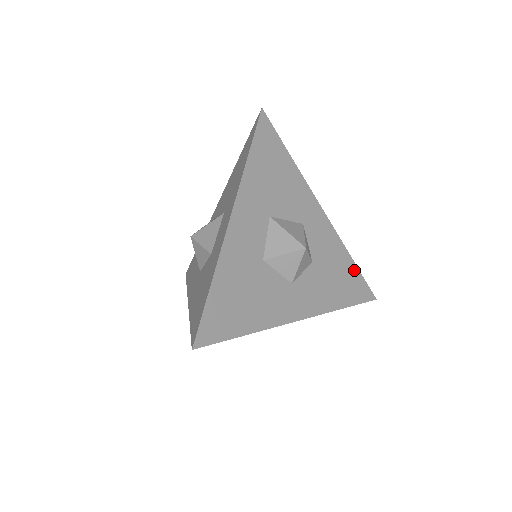
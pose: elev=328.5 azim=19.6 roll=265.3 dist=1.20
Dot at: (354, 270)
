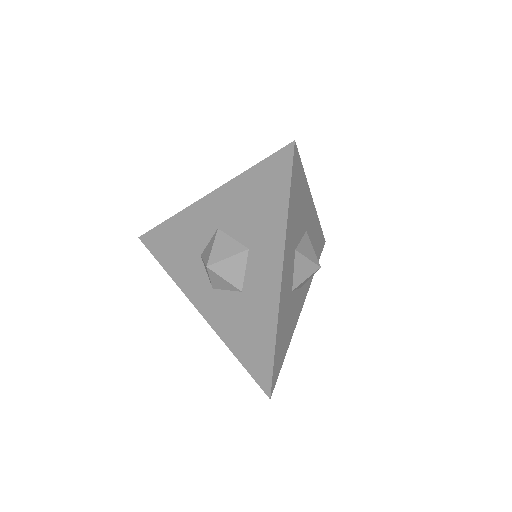
Dot at: (320, 233)
